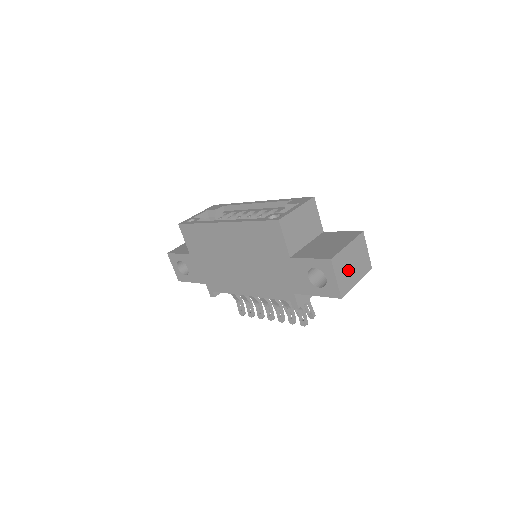
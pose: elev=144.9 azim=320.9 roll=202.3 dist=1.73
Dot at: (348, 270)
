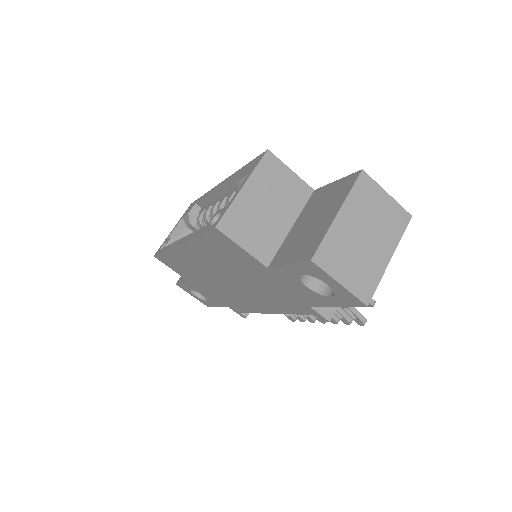
Dot at: (359, 253)
